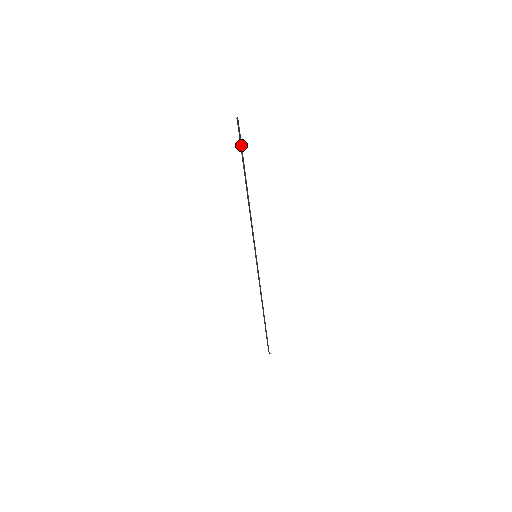
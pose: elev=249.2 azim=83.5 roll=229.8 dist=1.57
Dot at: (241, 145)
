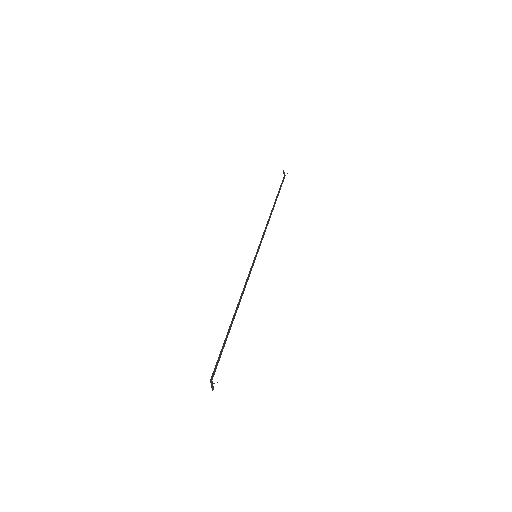
Dot at: (219, 360)
